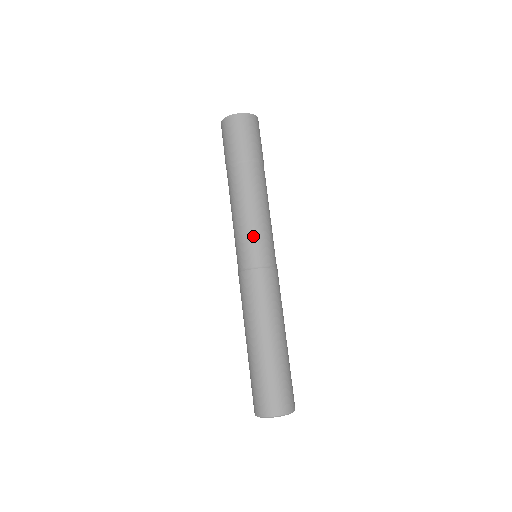
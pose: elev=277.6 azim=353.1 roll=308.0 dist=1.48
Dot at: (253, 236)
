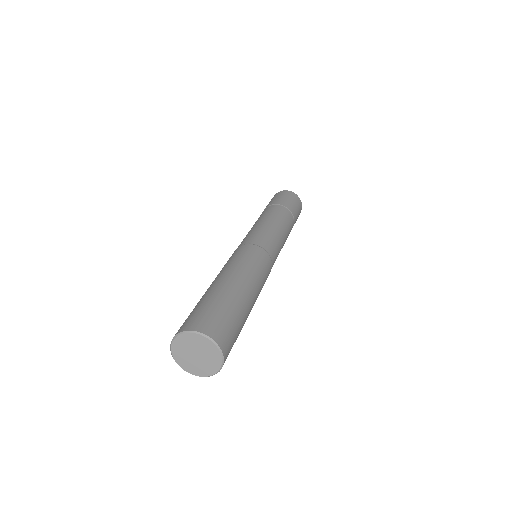
Dot at: occluded
